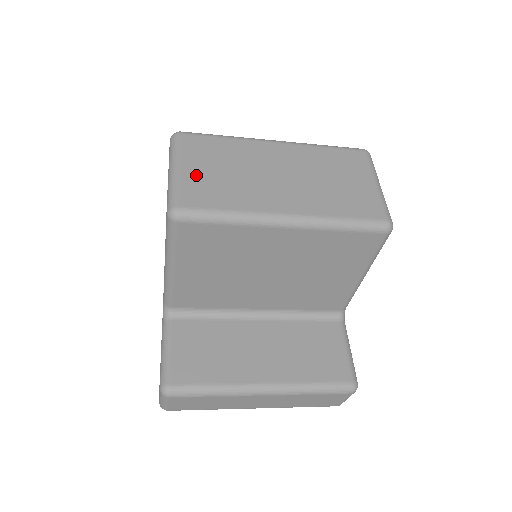
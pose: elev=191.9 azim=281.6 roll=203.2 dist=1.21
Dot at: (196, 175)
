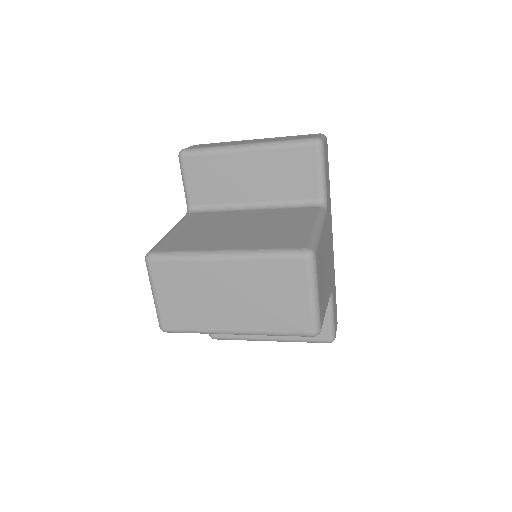
Dot at: (168, 302)
